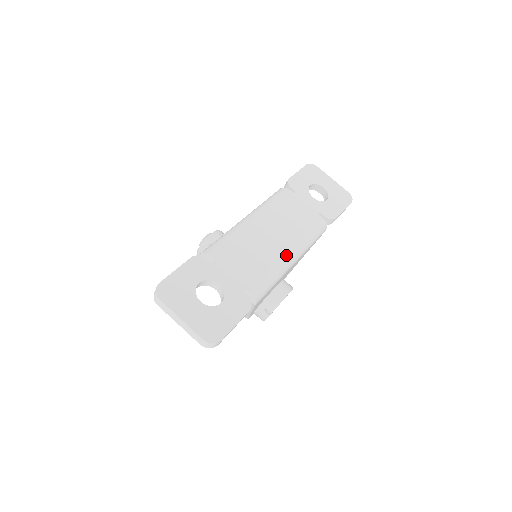
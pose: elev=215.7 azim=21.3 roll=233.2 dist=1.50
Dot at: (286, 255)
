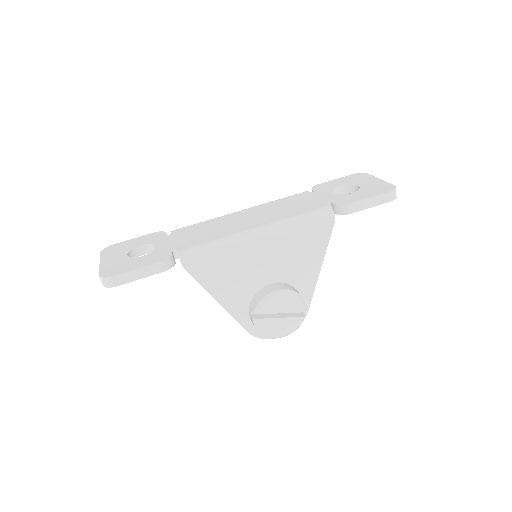
Dot at: (247, 230)
